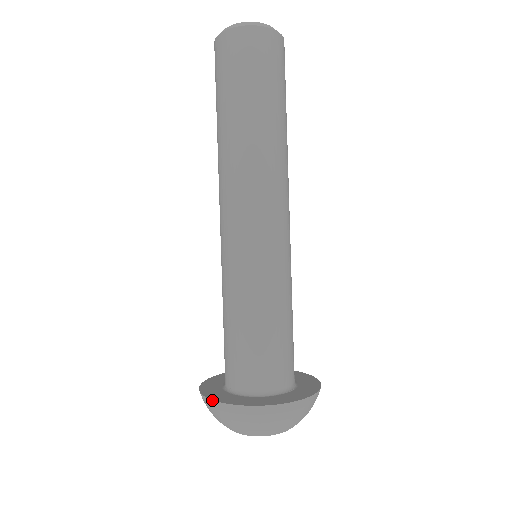
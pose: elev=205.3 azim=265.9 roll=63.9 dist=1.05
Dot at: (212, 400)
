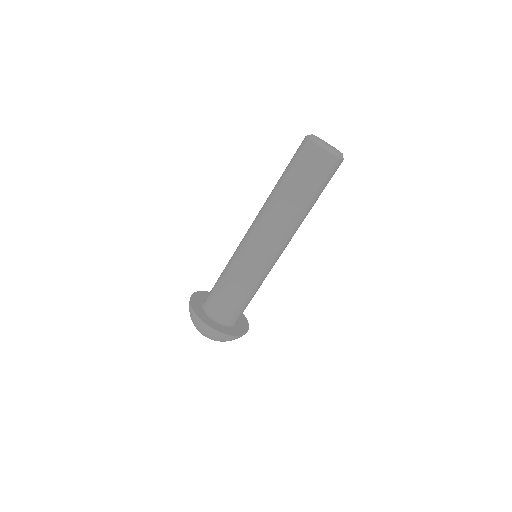
Dot at: (204, 323)
